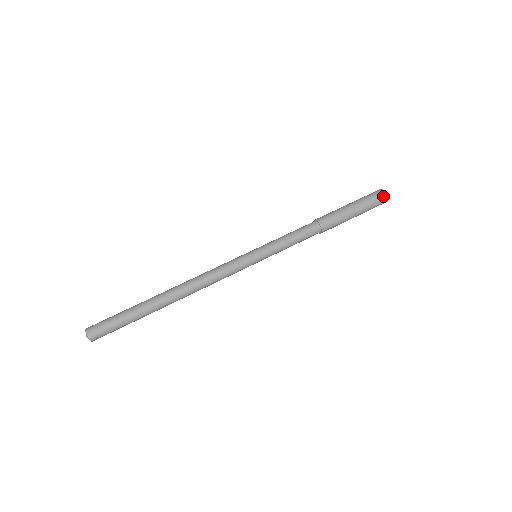
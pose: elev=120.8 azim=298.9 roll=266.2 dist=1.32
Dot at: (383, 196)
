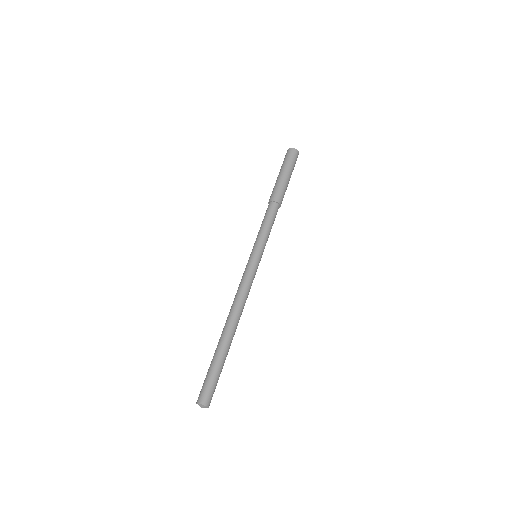
Dot at: (296, 153)
